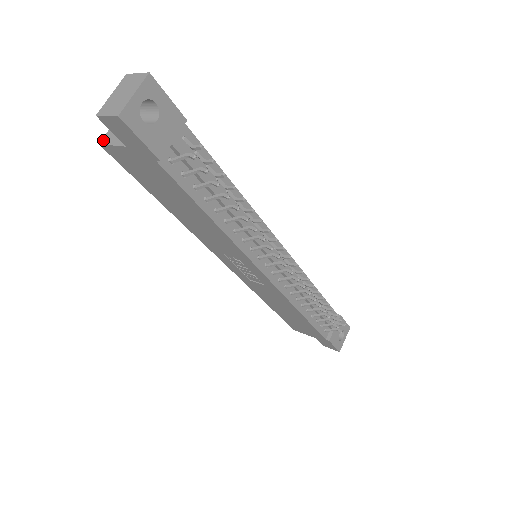
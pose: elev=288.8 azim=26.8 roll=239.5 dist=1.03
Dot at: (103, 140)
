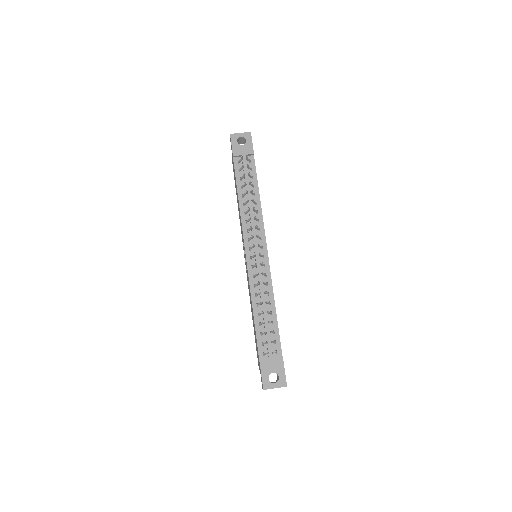
Dot at: occluded
